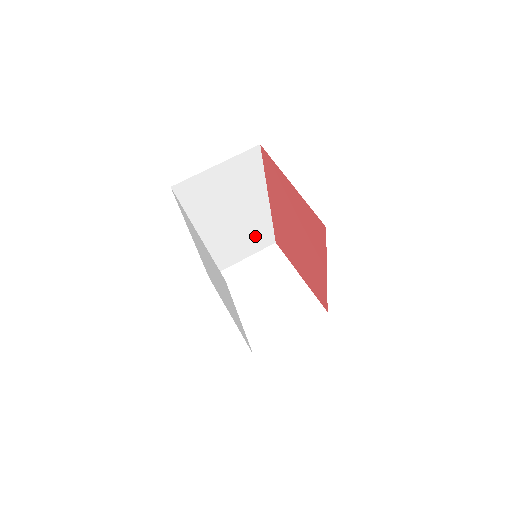
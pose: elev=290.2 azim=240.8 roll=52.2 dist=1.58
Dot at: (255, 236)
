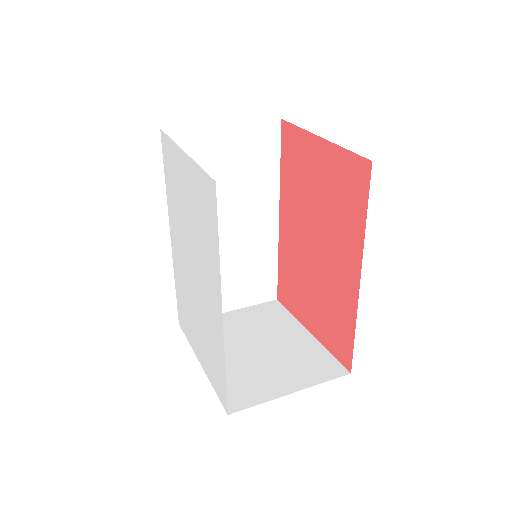
Dot at: (253, 274)
